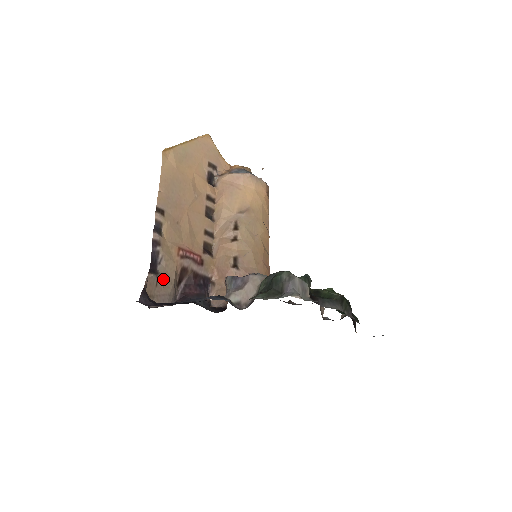
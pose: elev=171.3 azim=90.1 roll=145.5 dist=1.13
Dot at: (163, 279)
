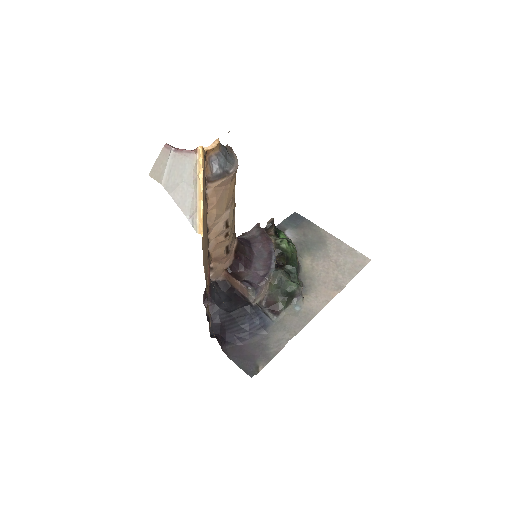
Dot at: (208, 312)
